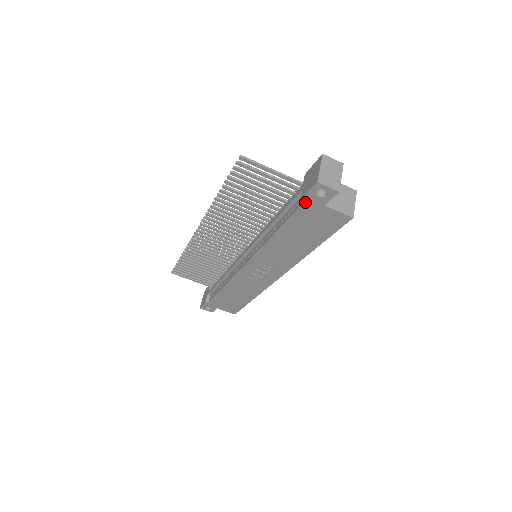
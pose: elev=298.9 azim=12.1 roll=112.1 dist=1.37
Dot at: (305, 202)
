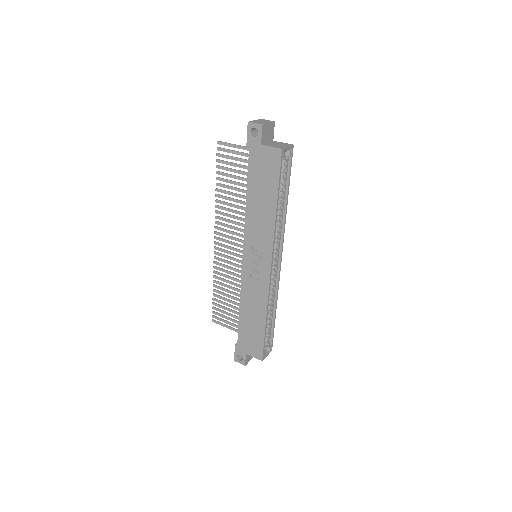
Dot at: (250, 148)
